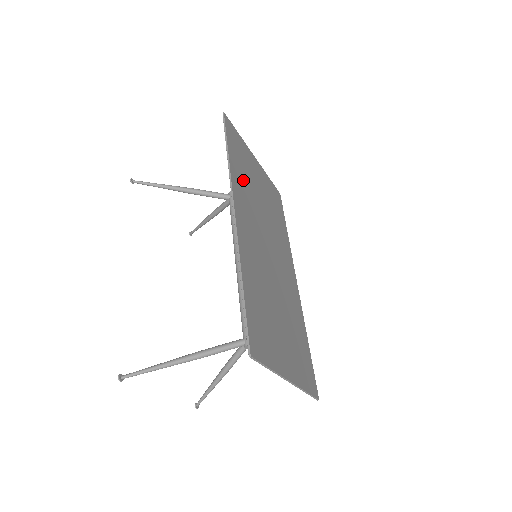
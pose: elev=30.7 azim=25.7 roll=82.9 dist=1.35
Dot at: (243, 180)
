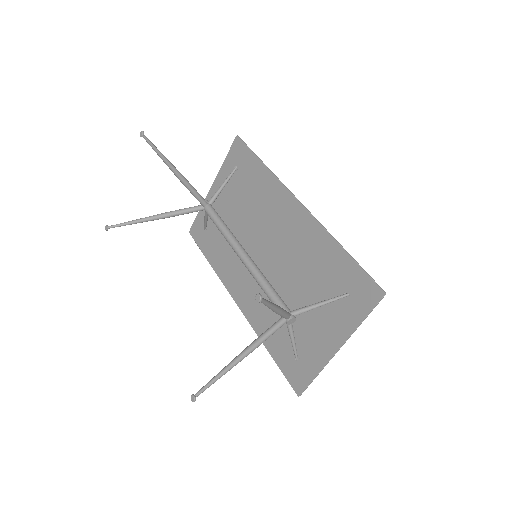
Dot at: (258, 191)
